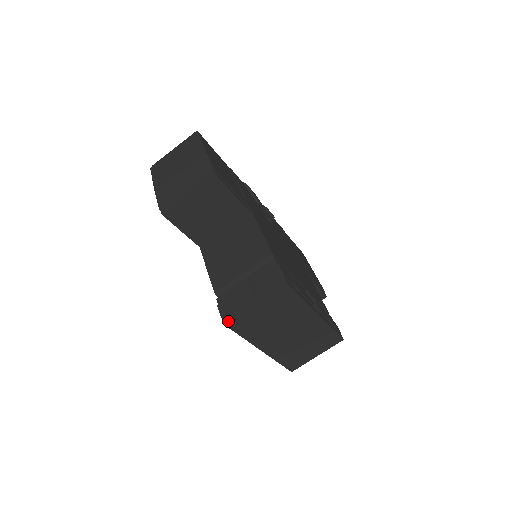
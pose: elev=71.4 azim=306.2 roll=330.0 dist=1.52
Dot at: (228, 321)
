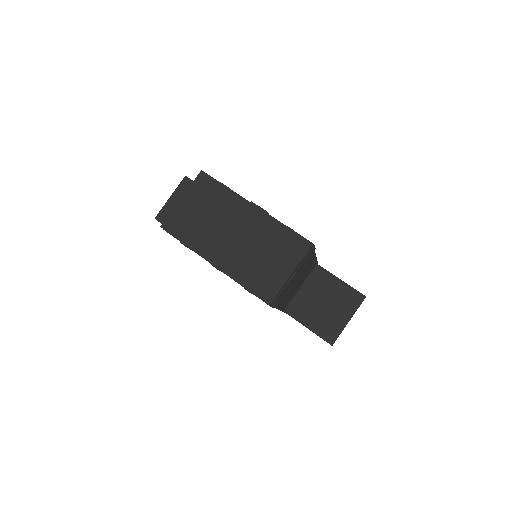
Dot at: (163, 223)
